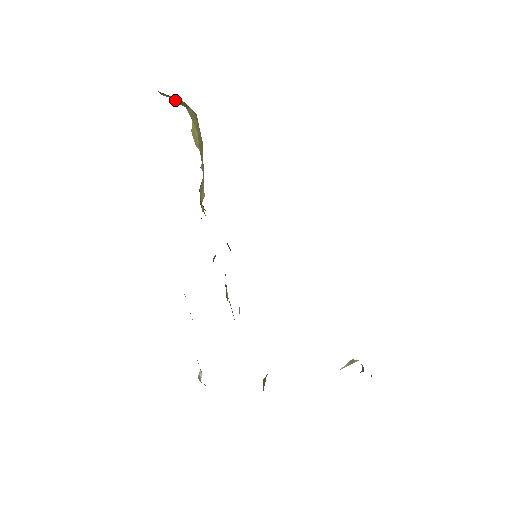
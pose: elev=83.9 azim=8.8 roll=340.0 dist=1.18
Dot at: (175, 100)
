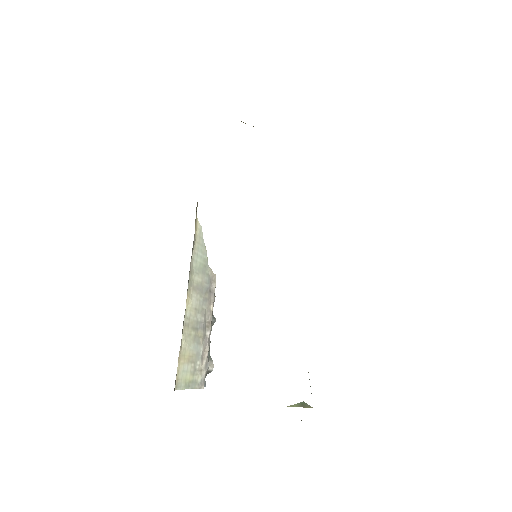
Dot at: occluded
